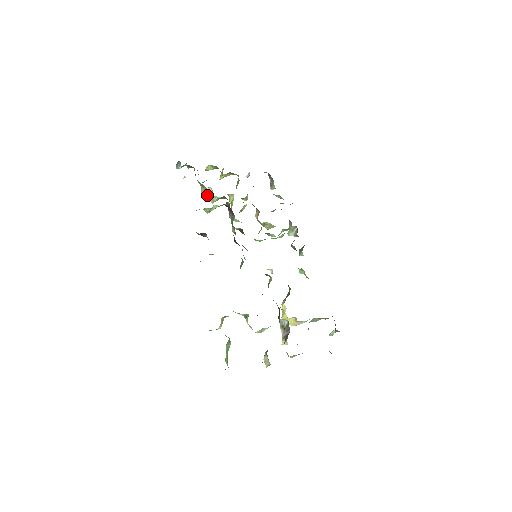
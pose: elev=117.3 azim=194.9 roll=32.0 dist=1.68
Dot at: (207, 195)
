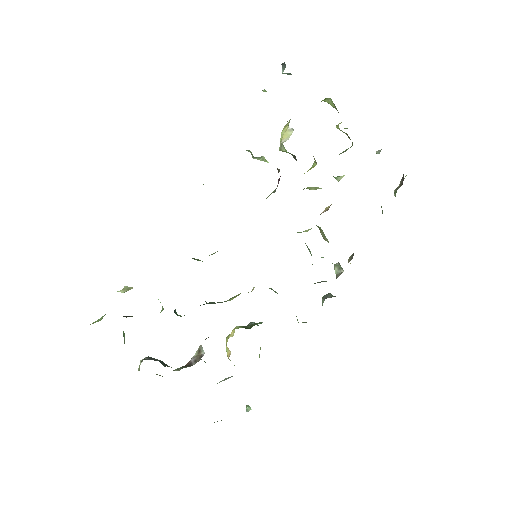
Dot at: (284, 134)
